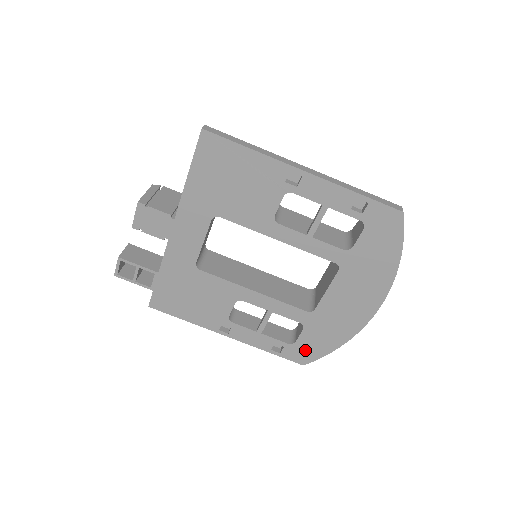
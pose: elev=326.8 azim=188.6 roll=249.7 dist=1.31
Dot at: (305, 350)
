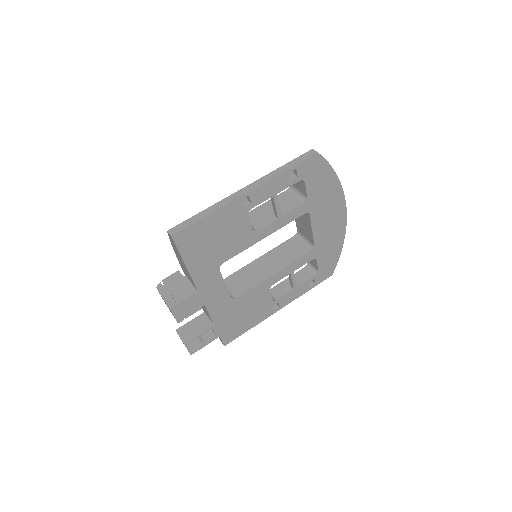
Dot at: (327, 268)
